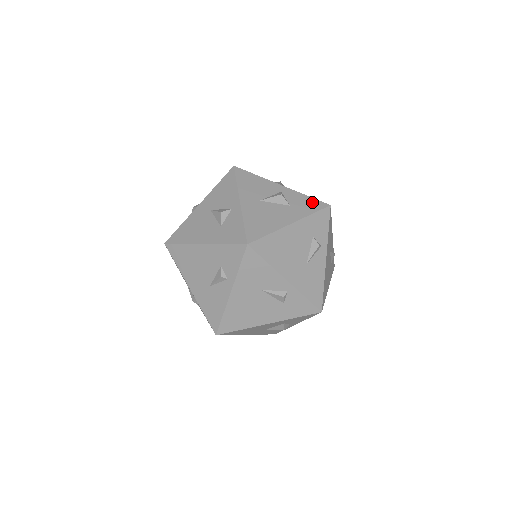
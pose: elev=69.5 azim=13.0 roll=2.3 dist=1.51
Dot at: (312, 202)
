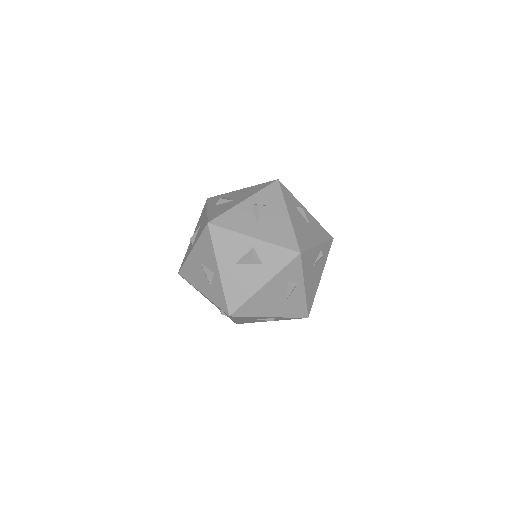
Dot at: (283, 254)
